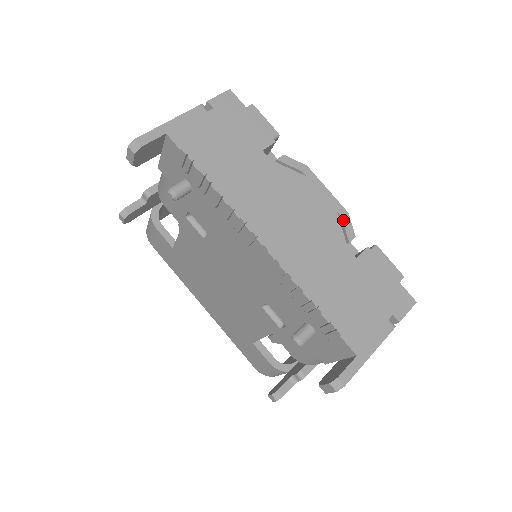
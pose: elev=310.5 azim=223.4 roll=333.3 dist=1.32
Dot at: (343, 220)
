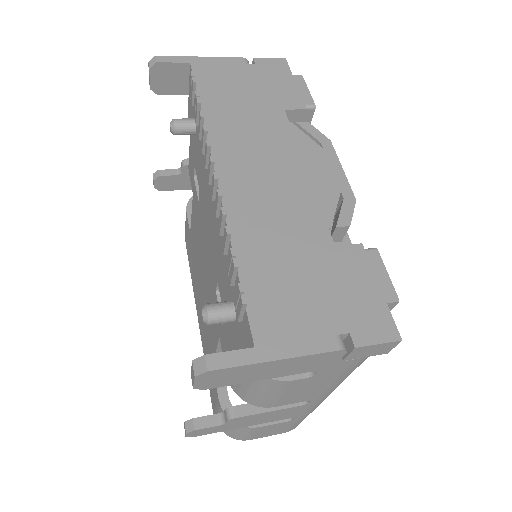
Dot at: (343, 203)
